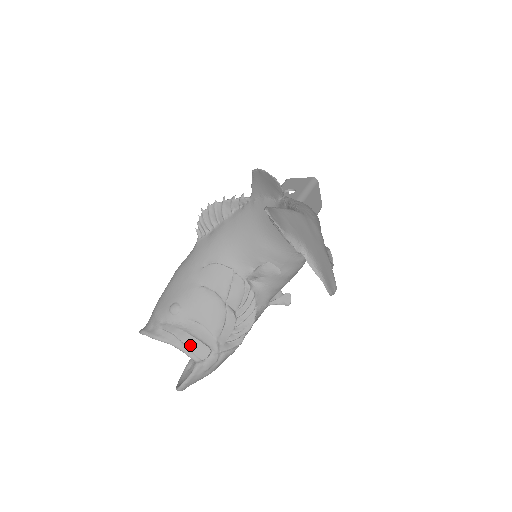
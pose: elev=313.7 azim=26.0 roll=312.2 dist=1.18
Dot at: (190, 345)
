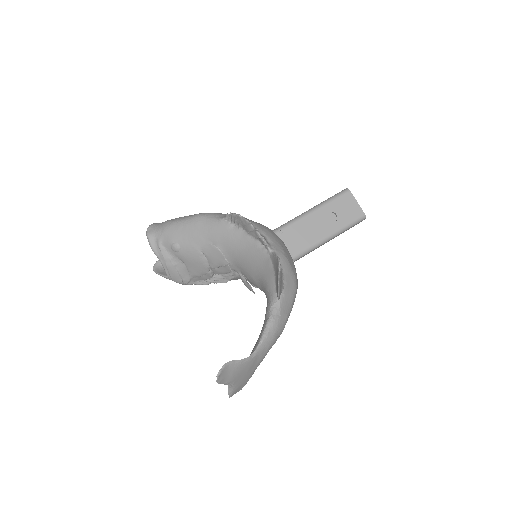
Dot at: (171, 272)
